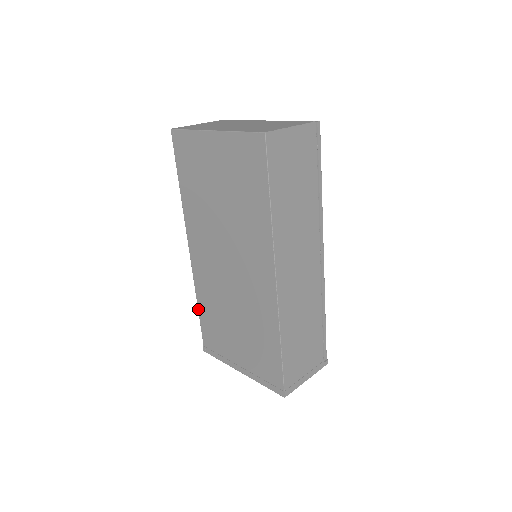
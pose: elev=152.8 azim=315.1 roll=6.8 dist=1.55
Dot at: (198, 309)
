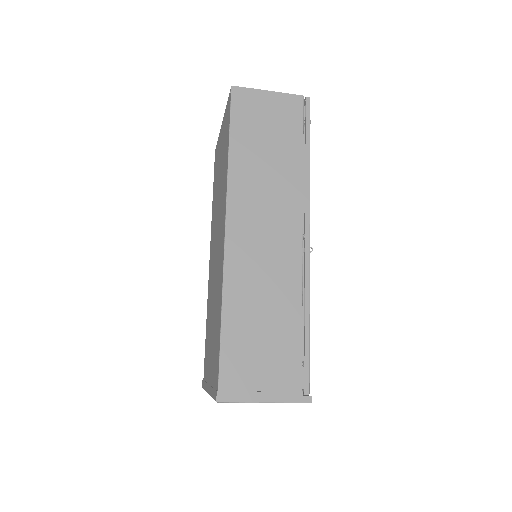
Dot at: occluded
